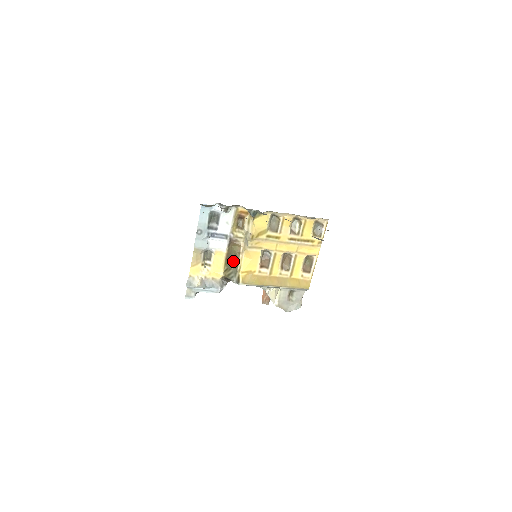
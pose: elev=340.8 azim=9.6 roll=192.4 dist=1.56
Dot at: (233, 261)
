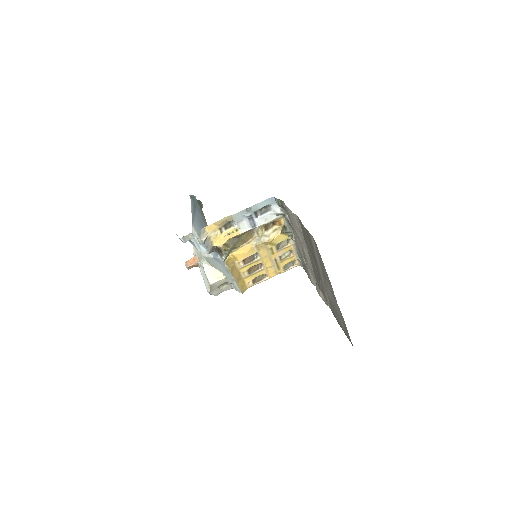
Dot at: (236, 243)
